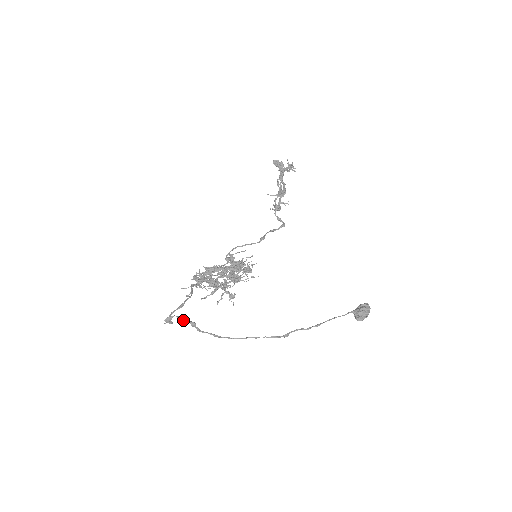
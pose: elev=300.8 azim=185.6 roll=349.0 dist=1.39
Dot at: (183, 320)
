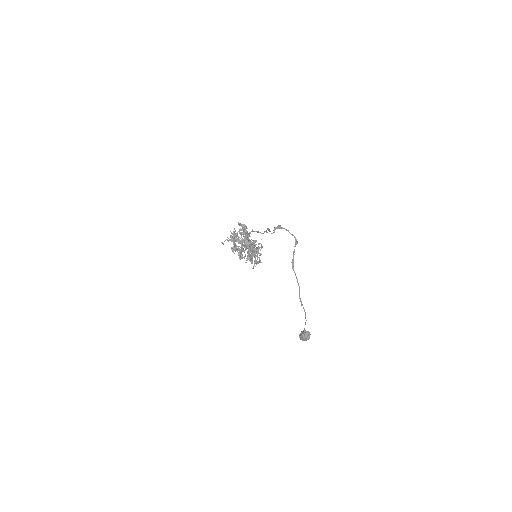
Dot at: occluded
